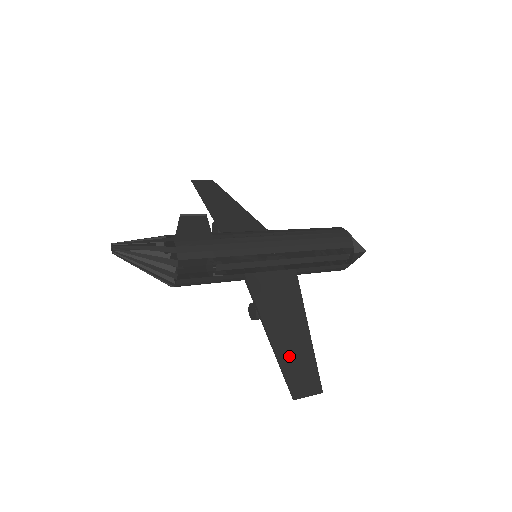
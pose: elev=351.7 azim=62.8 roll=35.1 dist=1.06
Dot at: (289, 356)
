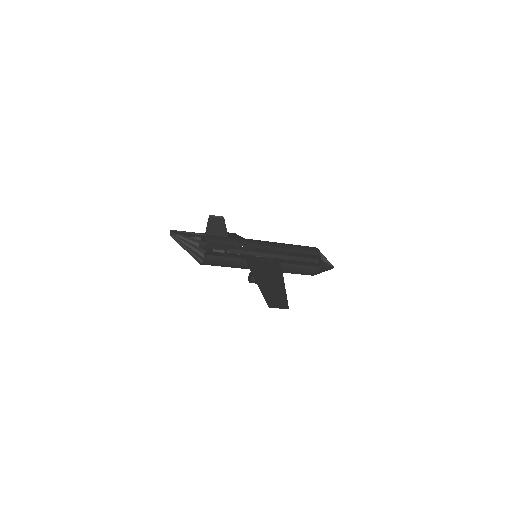
Dot at: (269, 292)
